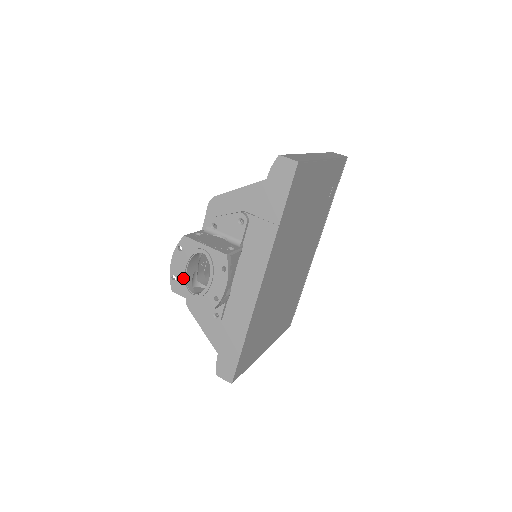
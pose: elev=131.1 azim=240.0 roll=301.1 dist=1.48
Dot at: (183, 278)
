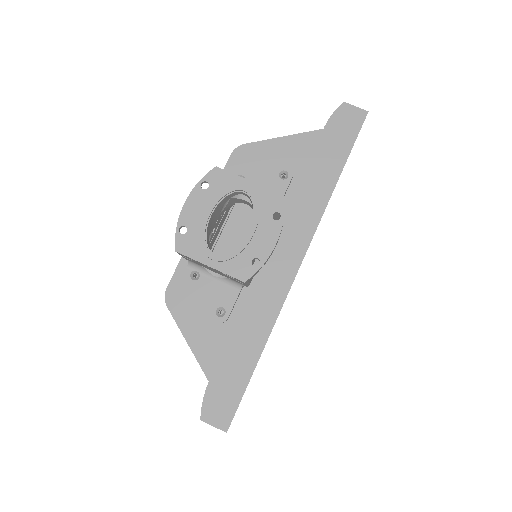
Dot at: (202, 229)
